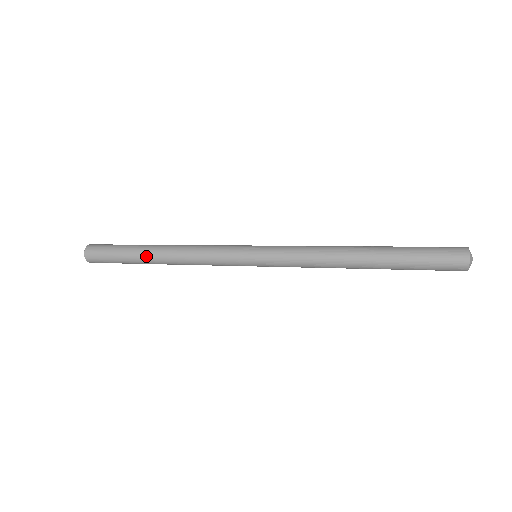
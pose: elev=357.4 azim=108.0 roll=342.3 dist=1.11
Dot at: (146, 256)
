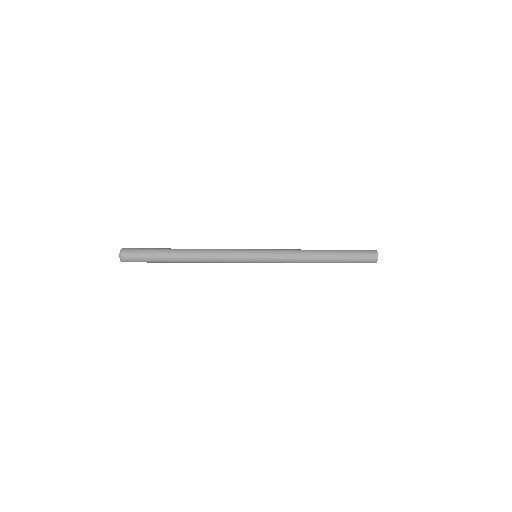
Dot at: (177, 255)
